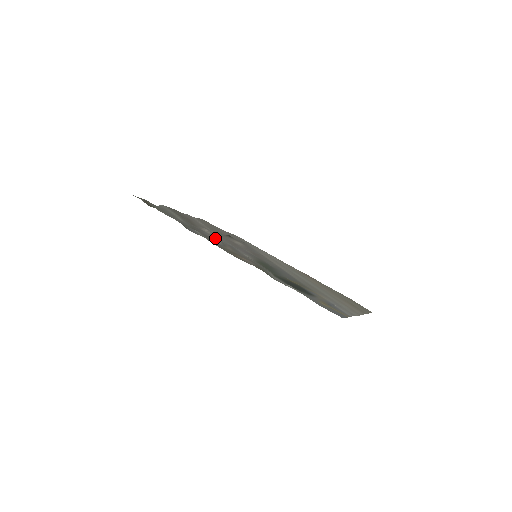
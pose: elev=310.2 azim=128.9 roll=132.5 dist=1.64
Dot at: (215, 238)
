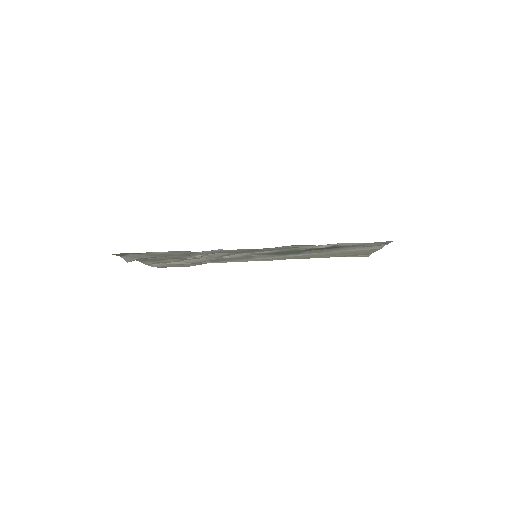
Dot at: occluded
